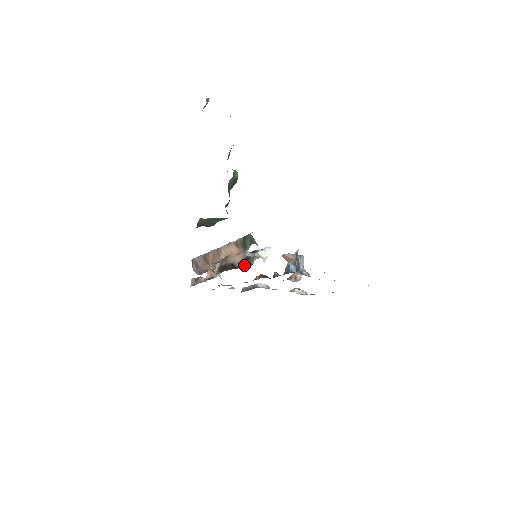
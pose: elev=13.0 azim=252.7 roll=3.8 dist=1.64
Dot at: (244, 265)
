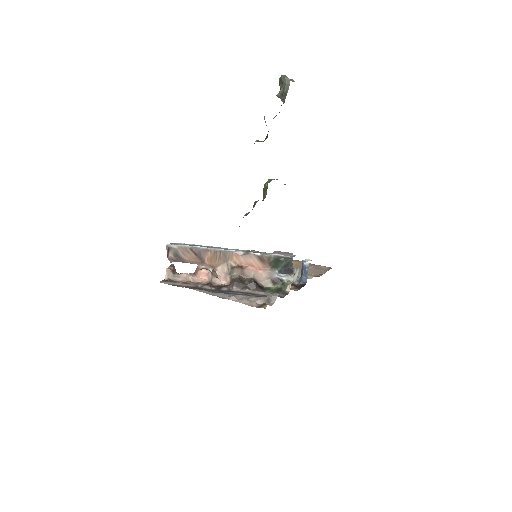
Dot at: (273, 287)
